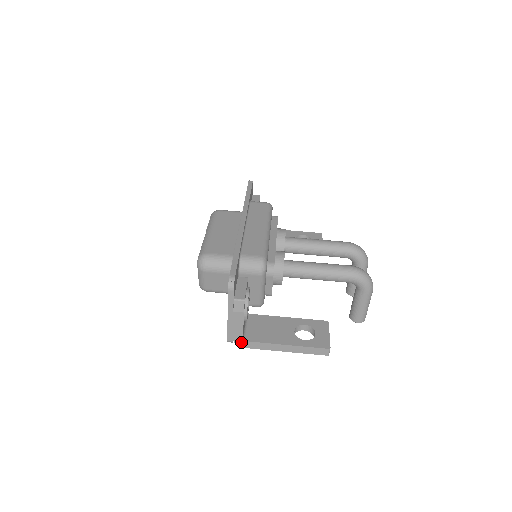
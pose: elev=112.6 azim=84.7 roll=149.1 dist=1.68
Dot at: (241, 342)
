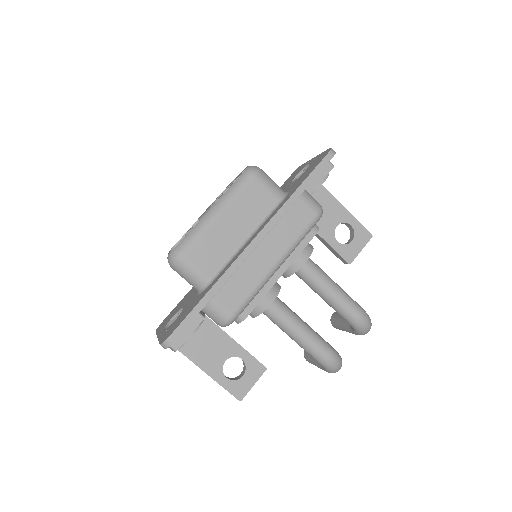
Dot at: occluded
